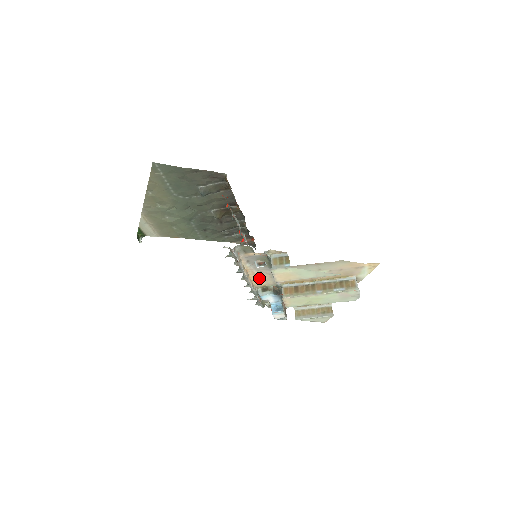
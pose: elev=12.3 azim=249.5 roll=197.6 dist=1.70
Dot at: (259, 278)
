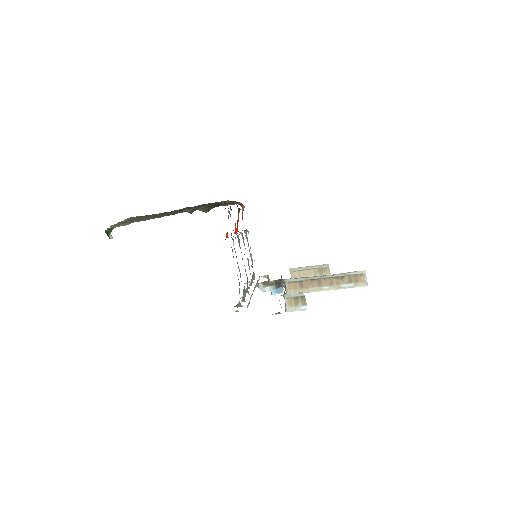
Dot at: occluded
